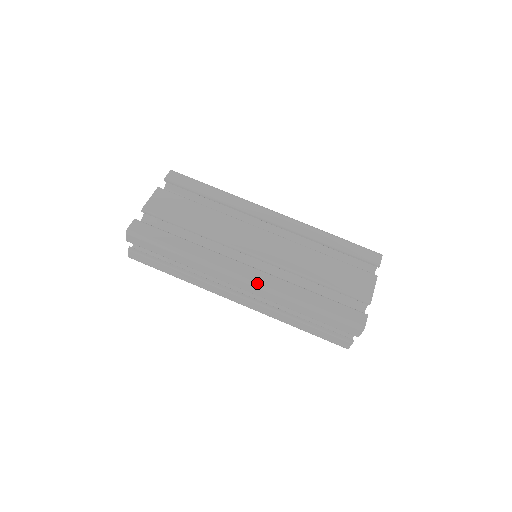
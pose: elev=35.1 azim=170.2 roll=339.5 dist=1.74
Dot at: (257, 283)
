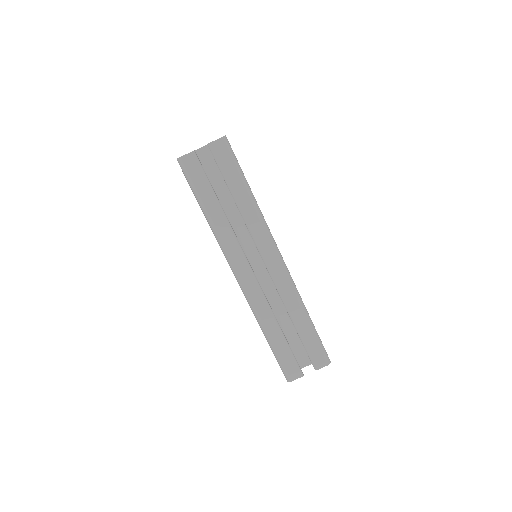
Dot at: (288, 270)
